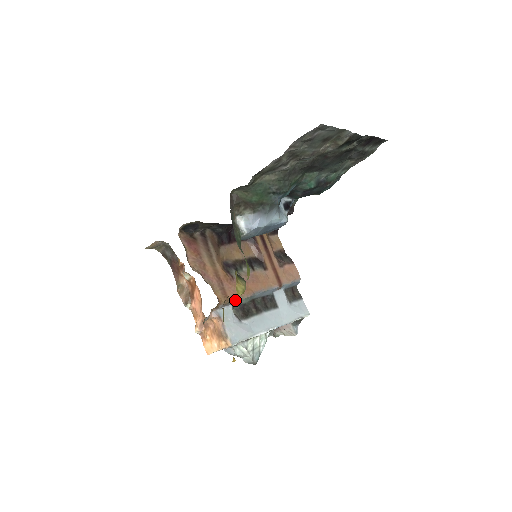
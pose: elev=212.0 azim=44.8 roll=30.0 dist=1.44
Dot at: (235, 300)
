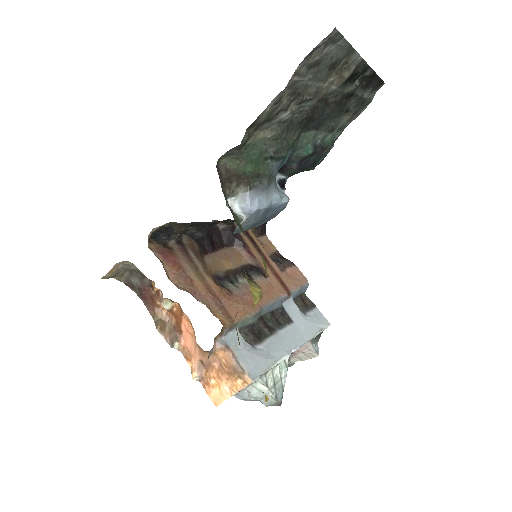
Dot at: (241, 320)
